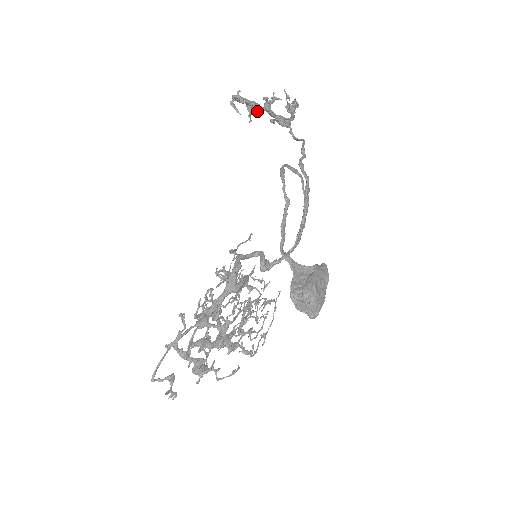
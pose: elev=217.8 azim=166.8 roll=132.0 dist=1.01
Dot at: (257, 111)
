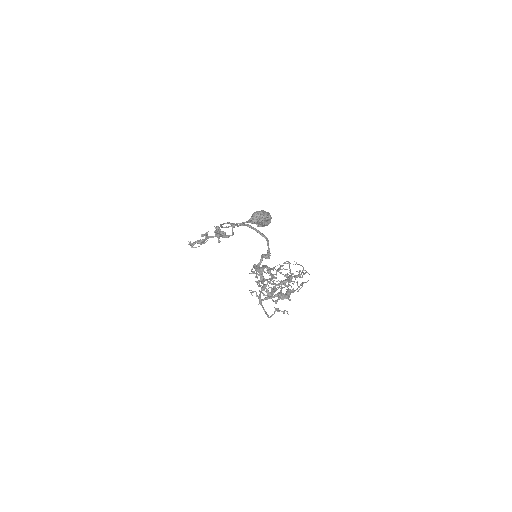
Dot at: occluded
